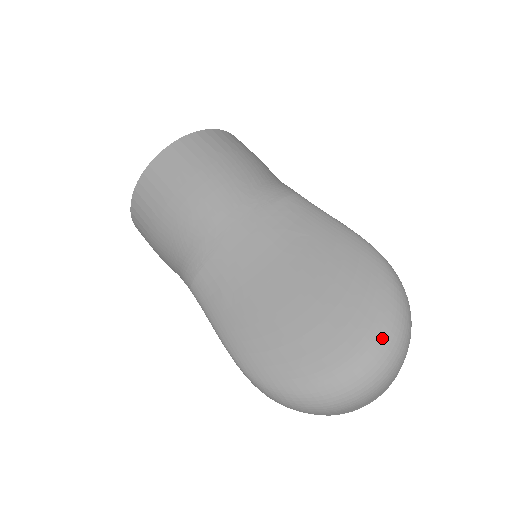
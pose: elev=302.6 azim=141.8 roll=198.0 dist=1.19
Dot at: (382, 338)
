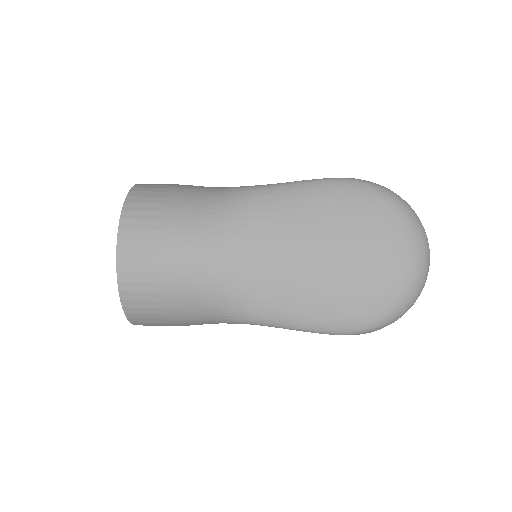
Dot at: (412, 231)
